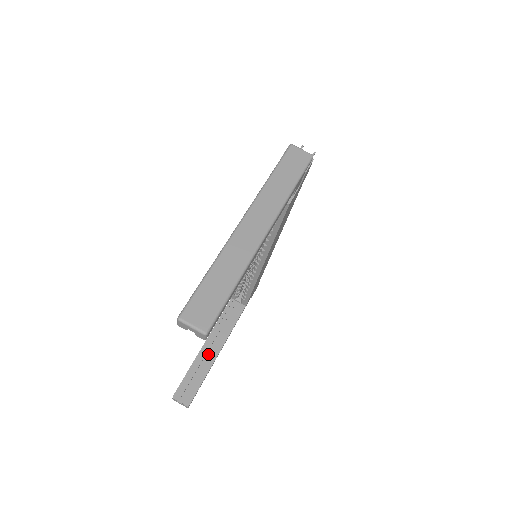
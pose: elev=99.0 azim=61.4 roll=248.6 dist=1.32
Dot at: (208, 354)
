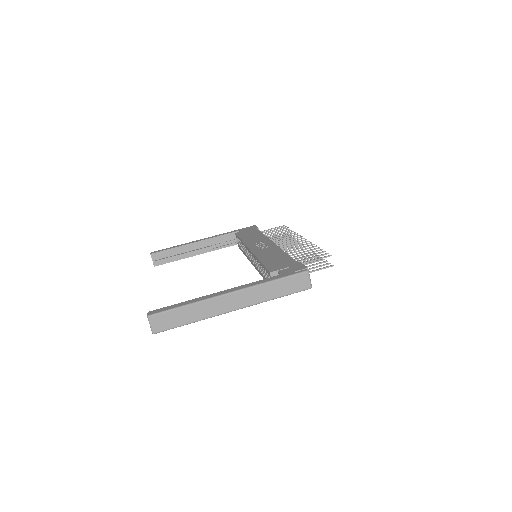
Dot at: (192, 249)
